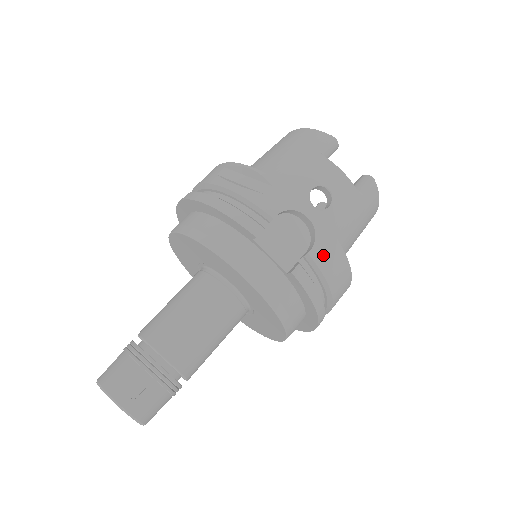
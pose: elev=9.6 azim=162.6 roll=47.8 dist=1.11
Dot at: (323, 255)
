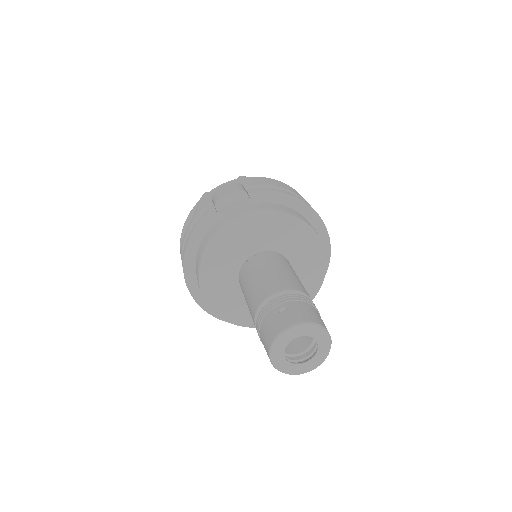
Dot at: (252, 182)
